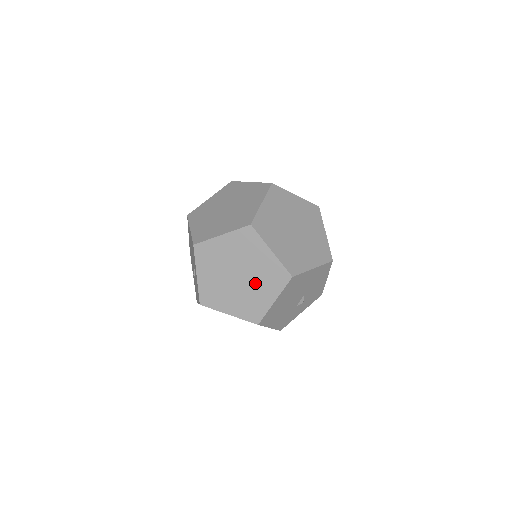
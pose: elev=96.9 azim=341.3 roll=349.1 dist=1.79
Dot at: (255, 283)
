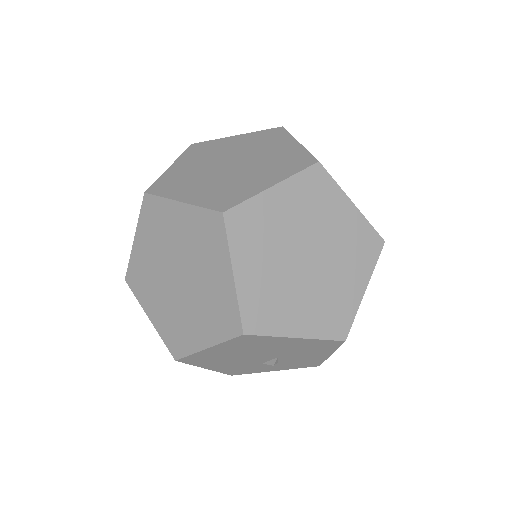
Dot at: (194, 303)
